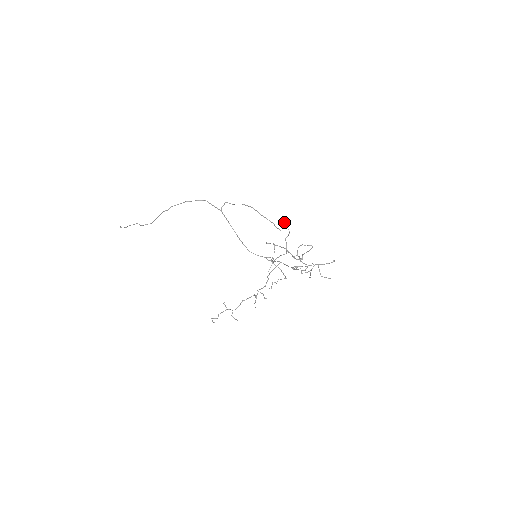
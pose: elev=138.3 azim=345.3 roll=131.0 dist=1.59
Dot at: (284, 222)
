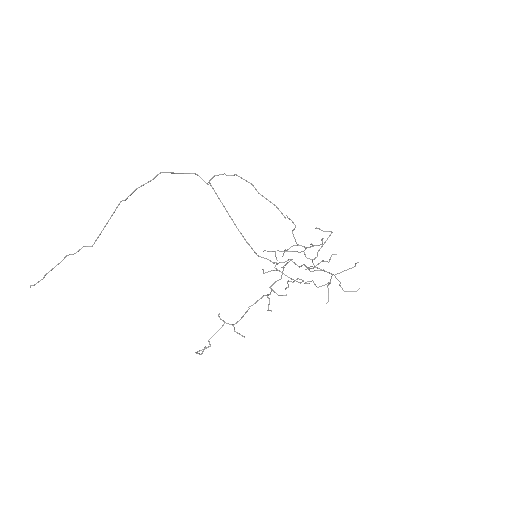
Dot at: (286, 215)
